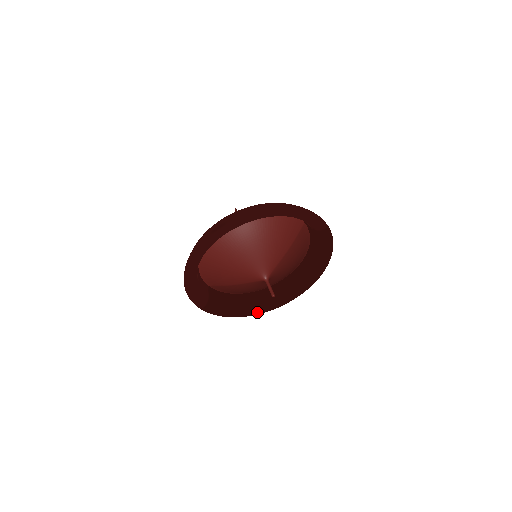
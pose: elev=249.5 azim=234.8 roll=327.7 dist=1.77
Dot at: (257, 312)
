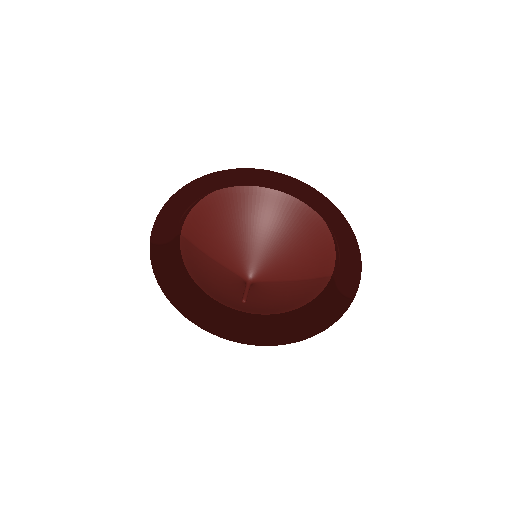
Dot at: (187, 313)
